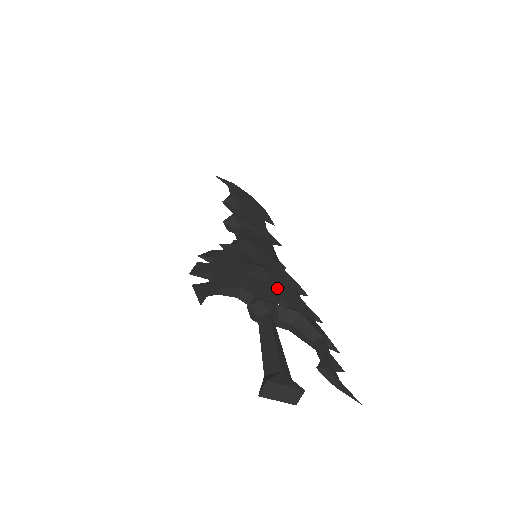
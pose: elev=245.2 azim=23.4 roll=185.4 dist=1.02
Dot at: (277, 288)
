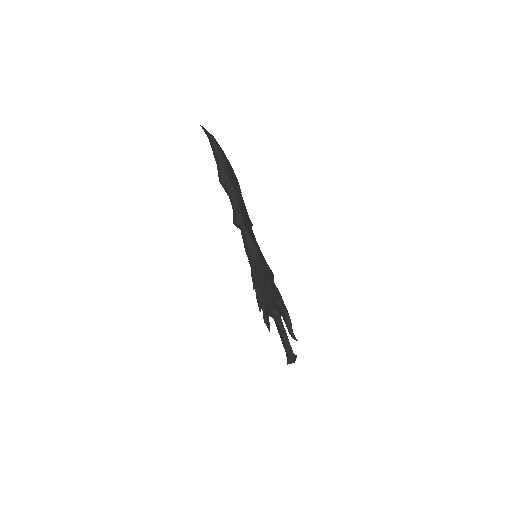
Dot at: occluded
